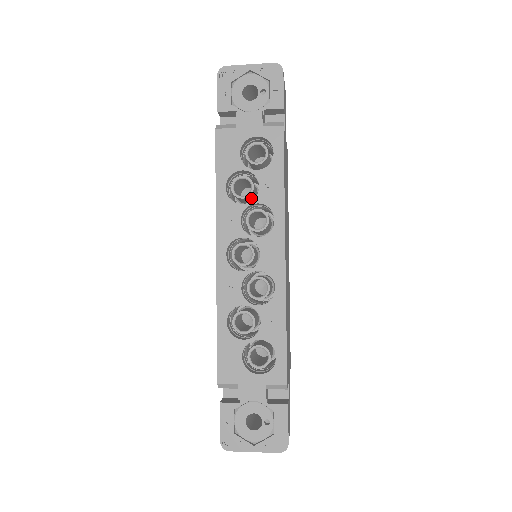
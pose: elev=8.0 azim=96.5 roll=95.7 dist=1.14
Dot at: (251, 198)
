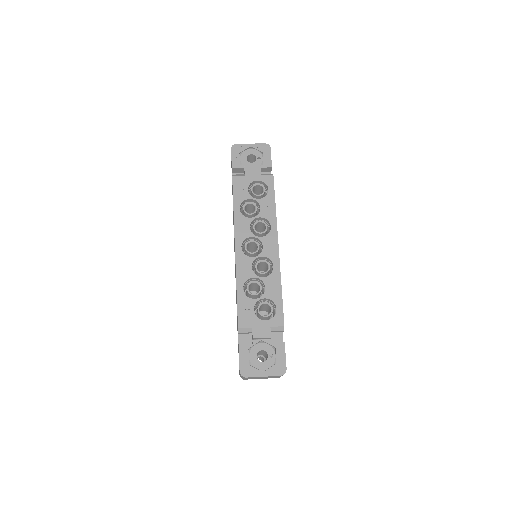
Dot at: occluded
